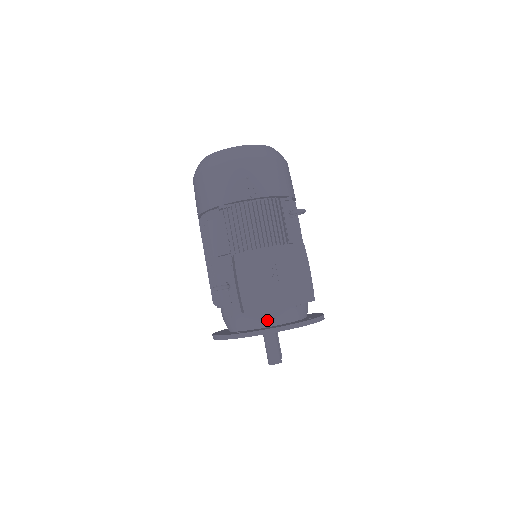
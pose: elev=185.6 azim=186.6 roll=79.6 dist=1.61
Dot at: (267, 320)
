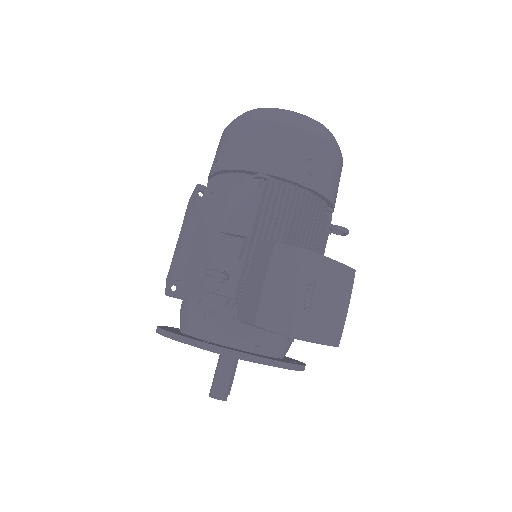
Dot at: (251, 342)
